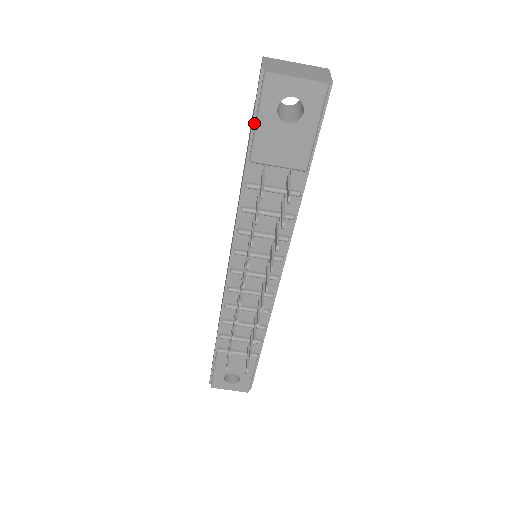
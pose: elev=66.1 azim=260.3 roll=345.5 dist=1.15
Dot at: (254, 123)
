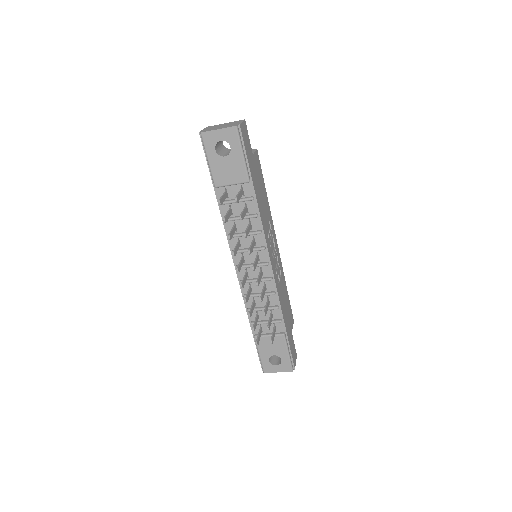
Dot at: (208, 164)
